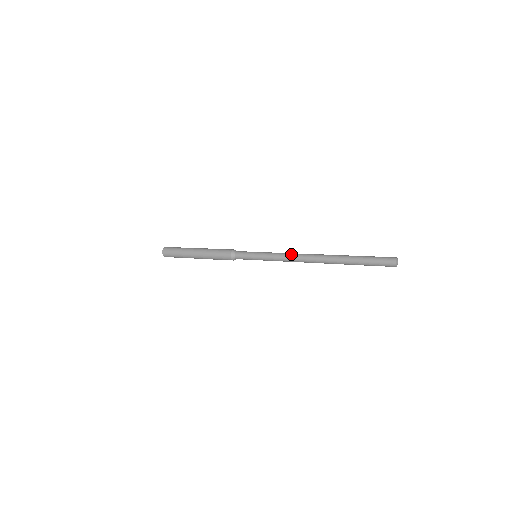
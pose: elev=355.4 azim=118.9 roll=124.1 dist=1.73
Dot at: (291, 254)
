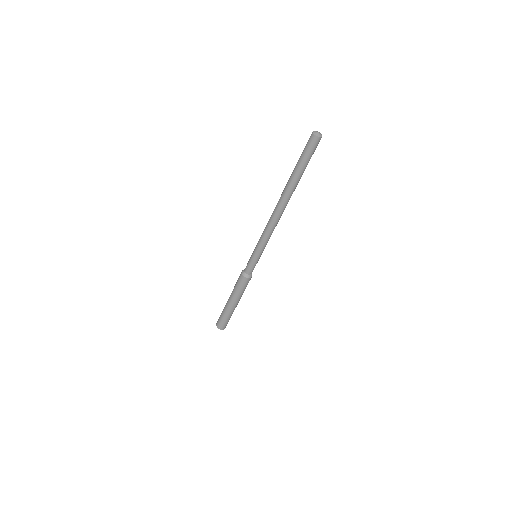
Dot at: occluded
